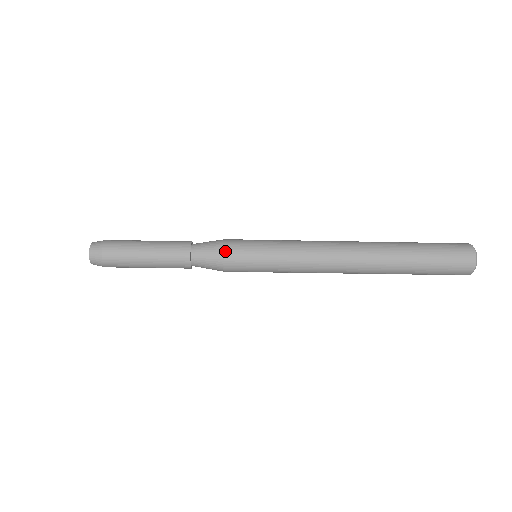
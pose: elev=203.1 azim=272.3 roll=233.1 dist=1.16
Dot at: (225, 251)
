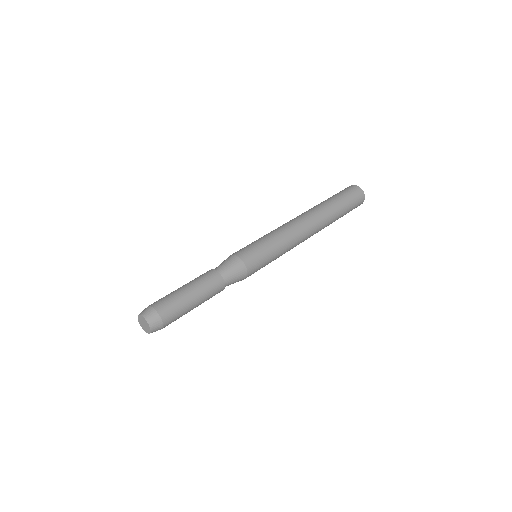
Dot at: (245, 263)
